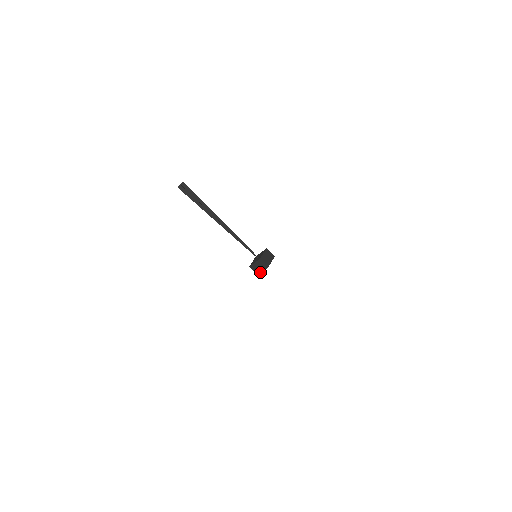
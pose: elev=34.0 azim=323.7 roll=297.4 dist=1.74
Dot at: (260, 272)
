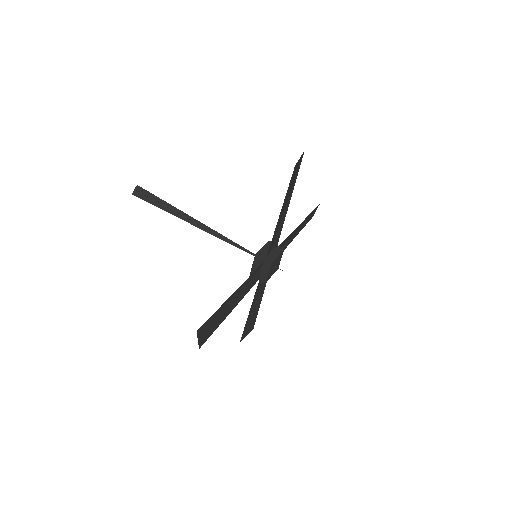
Dot at: (266, 277)
